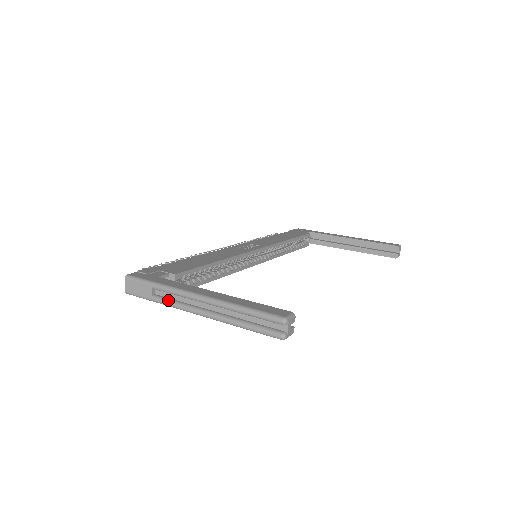
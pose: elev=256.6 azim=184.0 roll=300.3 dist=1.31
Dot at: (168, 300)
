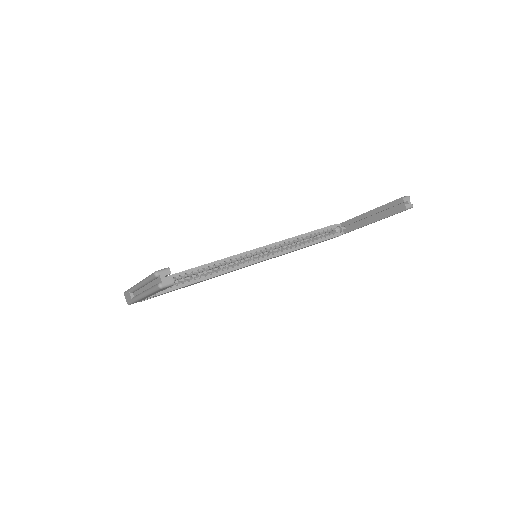
Dot at: (135, 296)
